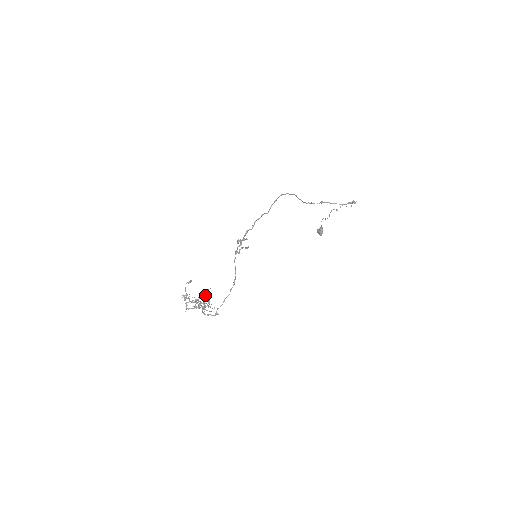
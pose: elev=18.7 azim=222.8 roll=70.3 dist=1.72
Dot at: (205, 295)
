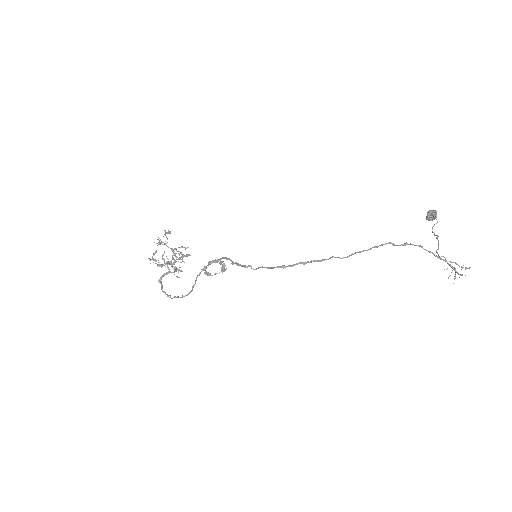
Dot at: (187, 247)
